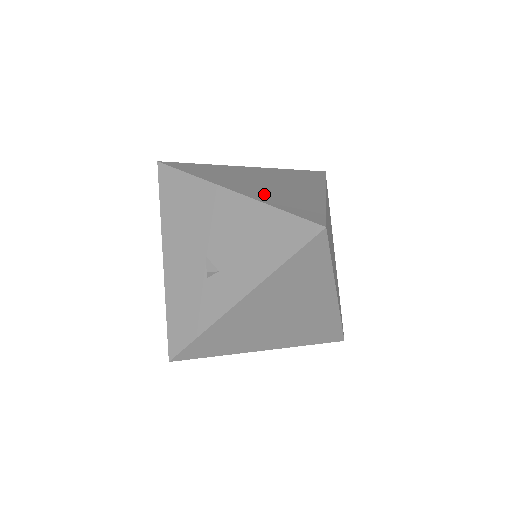
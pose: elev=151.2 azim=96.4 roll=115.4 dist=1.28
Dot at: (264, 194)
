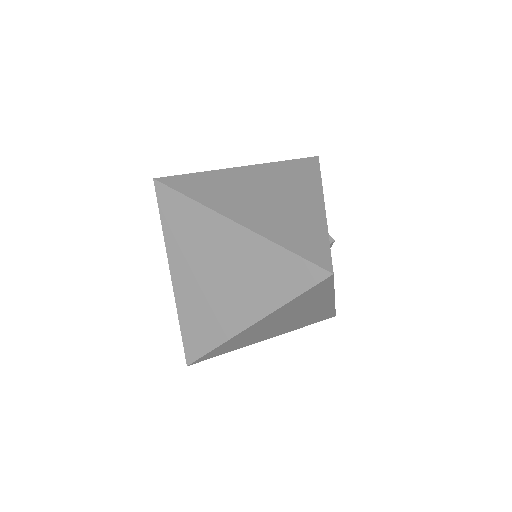
Dot at: (190, 298)
